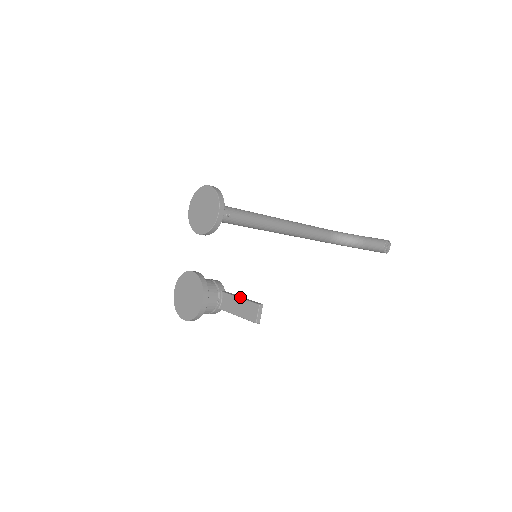
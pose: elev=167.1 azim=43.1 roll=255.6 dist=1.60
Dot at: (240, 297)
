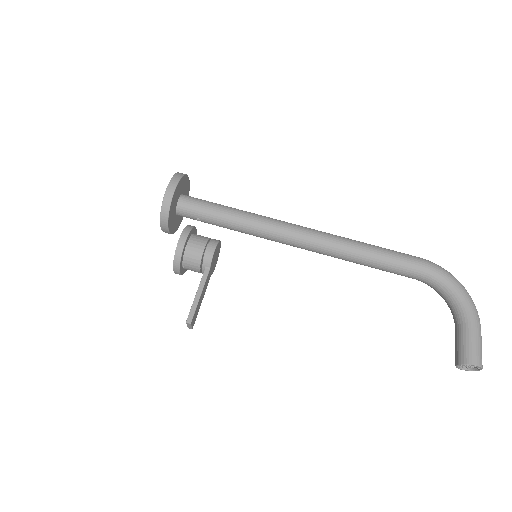
Dot at: (197, 293)
